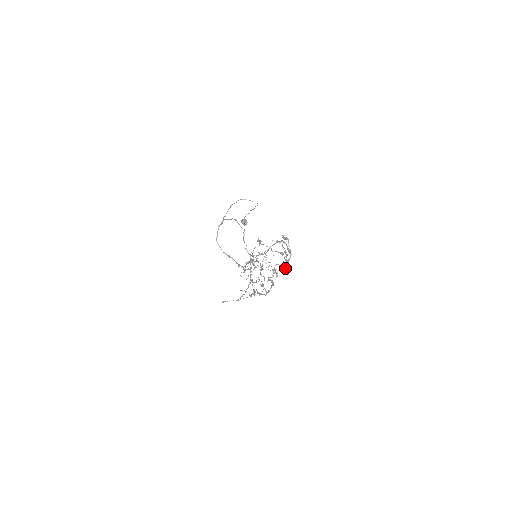
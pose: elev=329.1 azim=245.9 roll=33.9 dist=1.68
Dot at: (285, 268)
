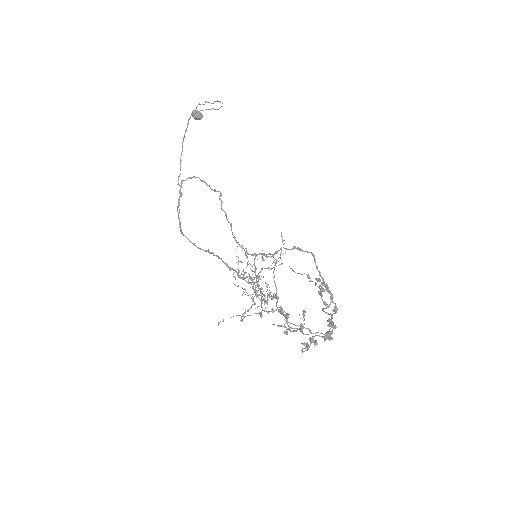
Dot at: occluded
